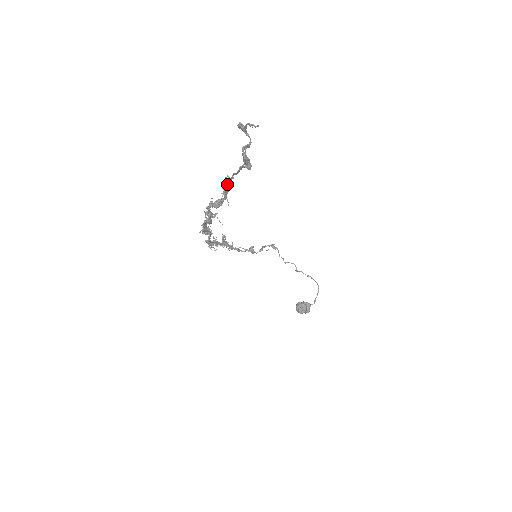
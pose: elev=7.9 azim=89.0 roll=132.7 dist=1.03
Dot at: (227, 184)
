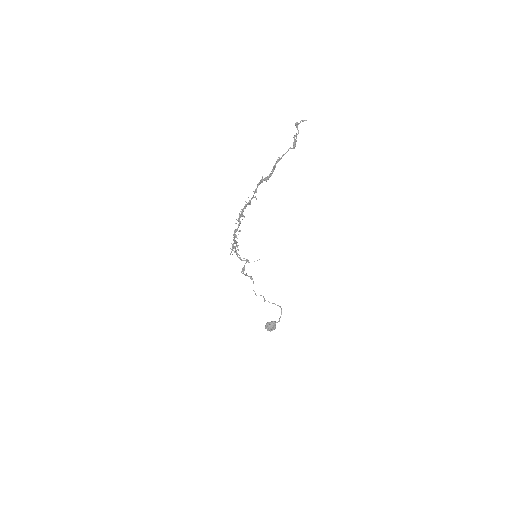
Dot at: occluded
